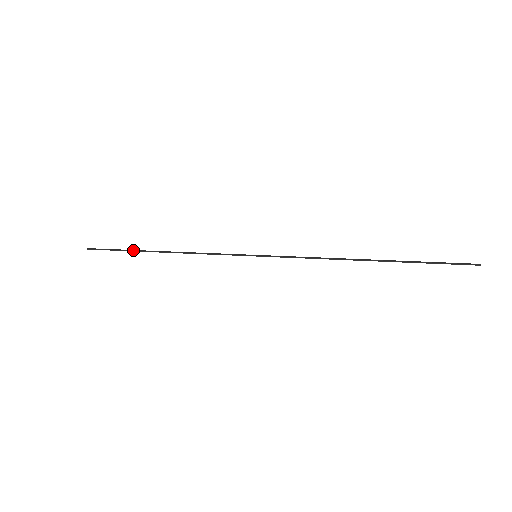
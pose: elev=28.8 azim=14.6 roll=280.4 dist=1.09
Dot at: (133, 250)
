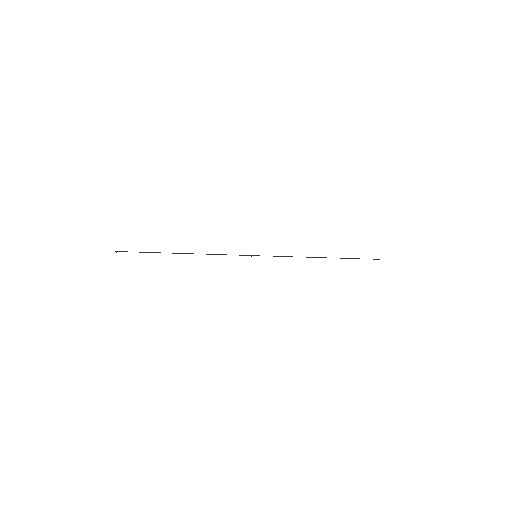
Dot at: (159, 252)
